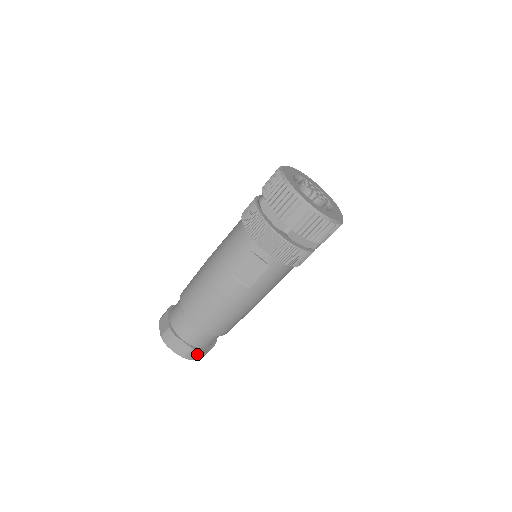
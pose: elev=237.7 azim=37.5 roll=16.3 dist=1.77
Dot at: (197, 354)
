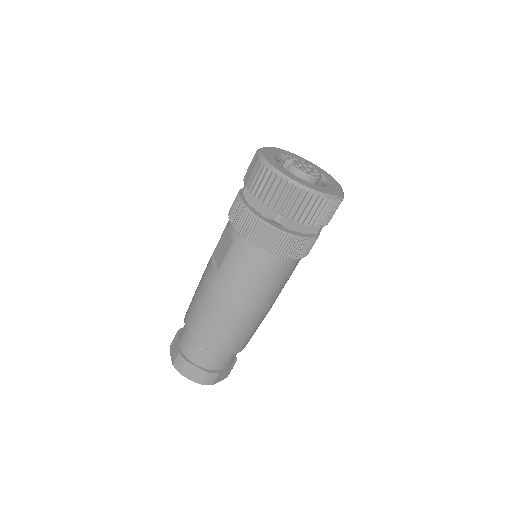
Dot at: (184, 366)
